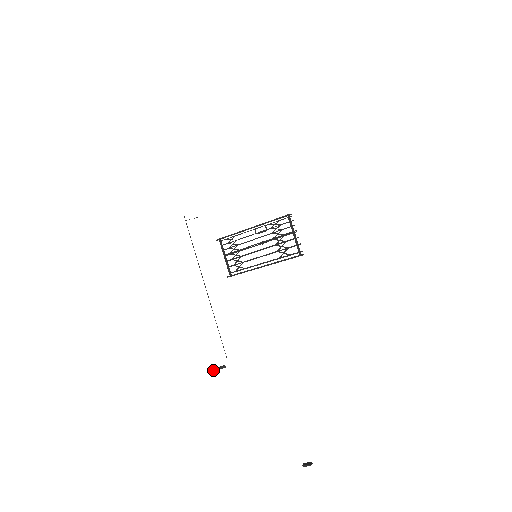
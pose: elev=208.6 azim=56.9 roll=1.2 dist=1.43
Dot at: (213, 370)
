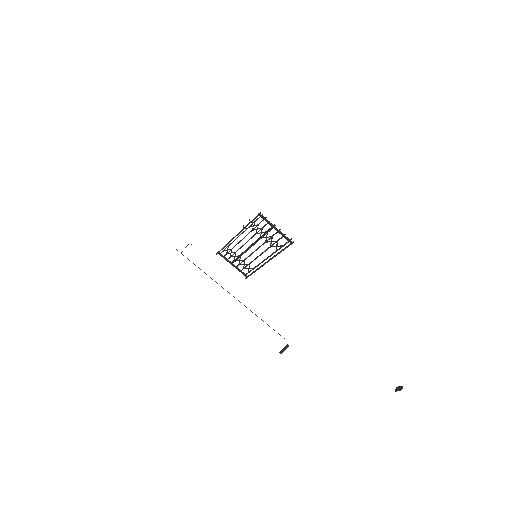
Dot at: (280, 353)
